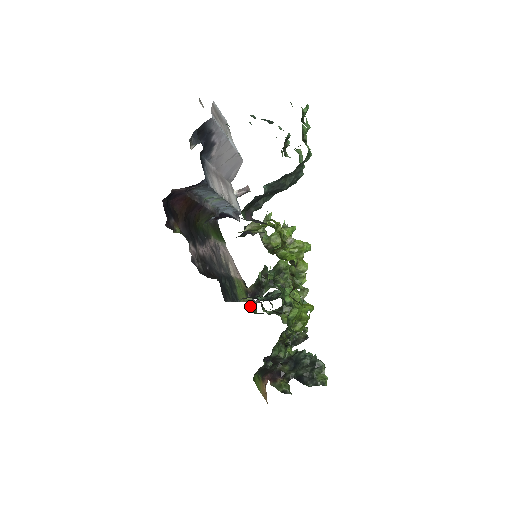
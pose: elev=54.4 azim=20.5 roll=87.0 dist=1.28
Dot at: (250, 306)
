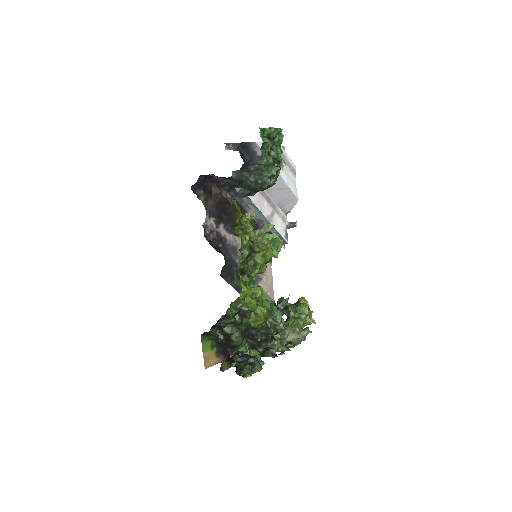
Dot at: occluded
